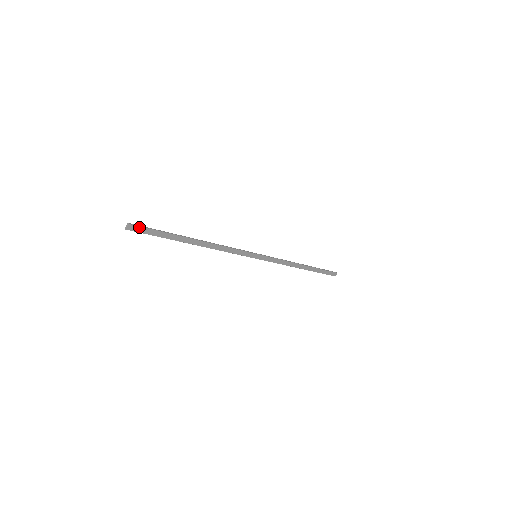
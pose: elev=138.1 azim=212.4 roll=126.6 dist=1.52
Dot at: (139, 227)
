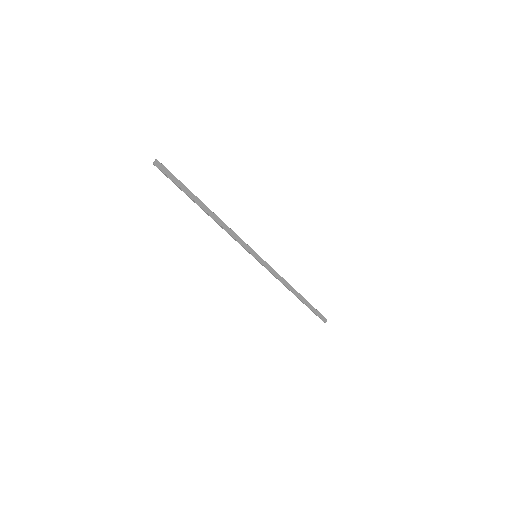
Dot at: (164, 167)
